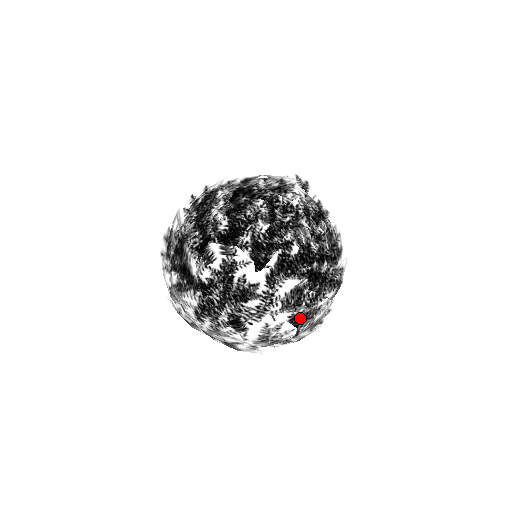
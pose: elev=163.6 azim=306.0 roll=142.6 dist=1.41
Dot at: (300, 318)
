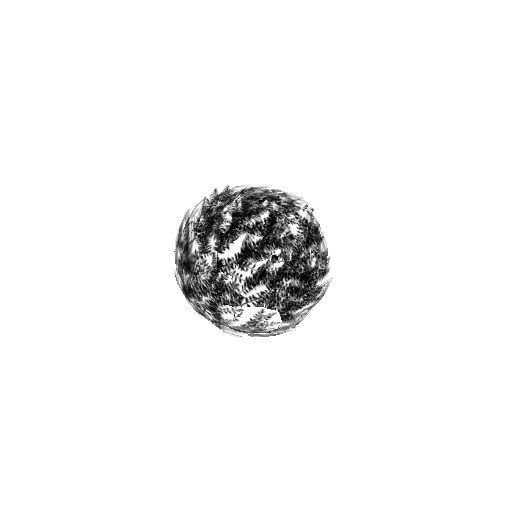
Dot at: (288, 314)
